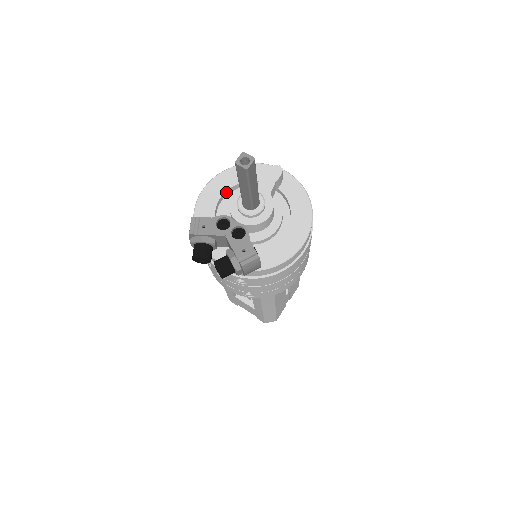
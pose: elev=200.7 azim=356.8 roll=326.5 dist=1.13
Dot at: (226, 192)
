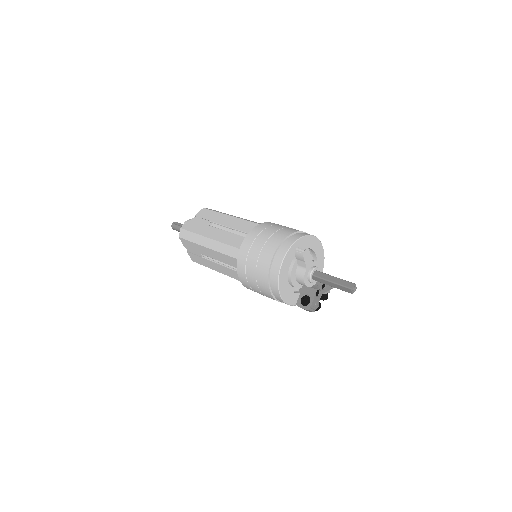
Dot at: (287, 283)
